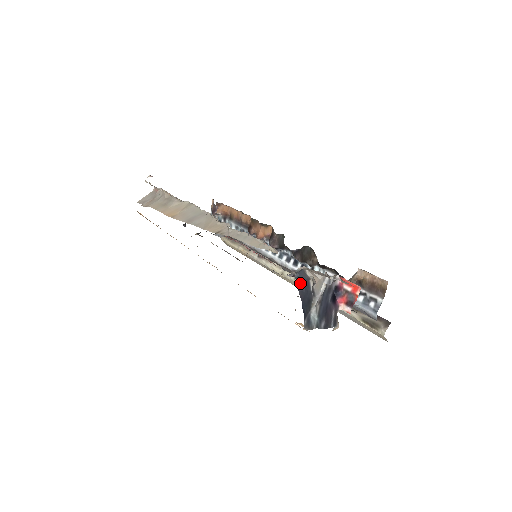
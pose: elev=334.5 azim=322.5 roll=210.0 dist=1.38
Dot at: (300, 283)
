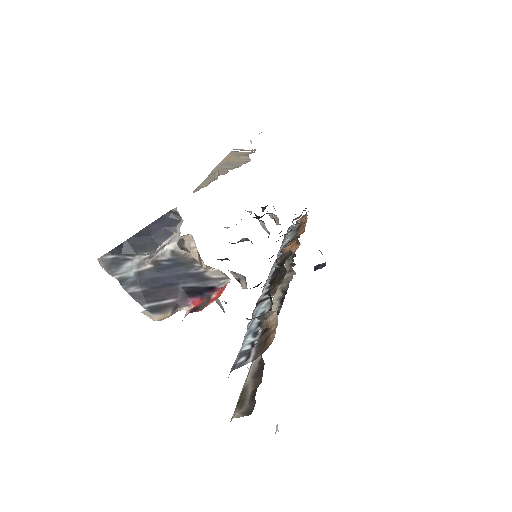
Dot at: (159, 223)
